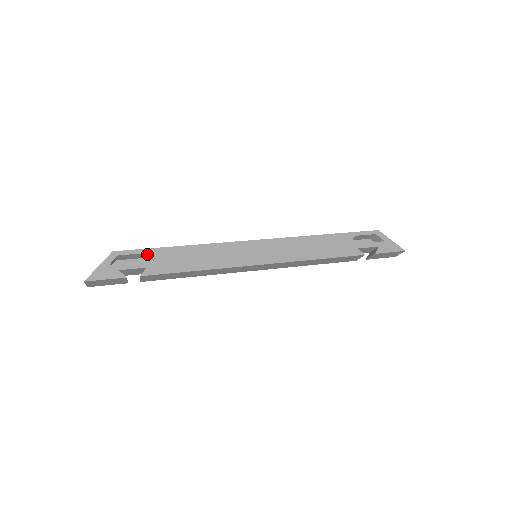
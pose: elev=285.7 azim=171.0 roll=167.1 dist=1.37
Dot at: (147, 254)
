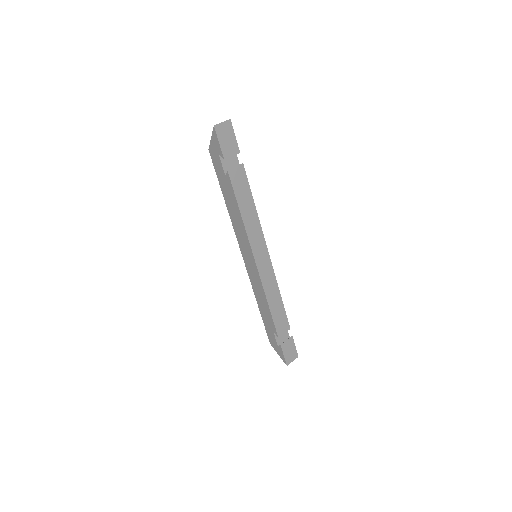
Dot at: occluded
